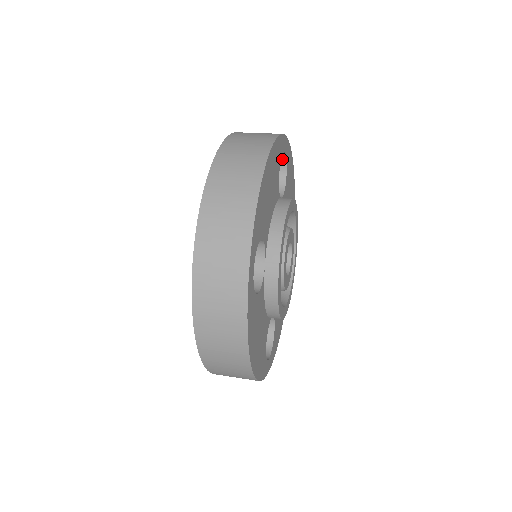
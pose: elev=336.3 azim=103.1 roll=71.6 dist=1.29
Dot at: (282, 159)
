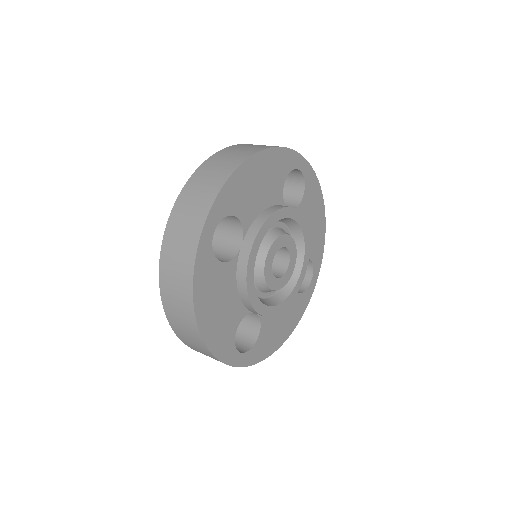
Dot at: (301, 180)
